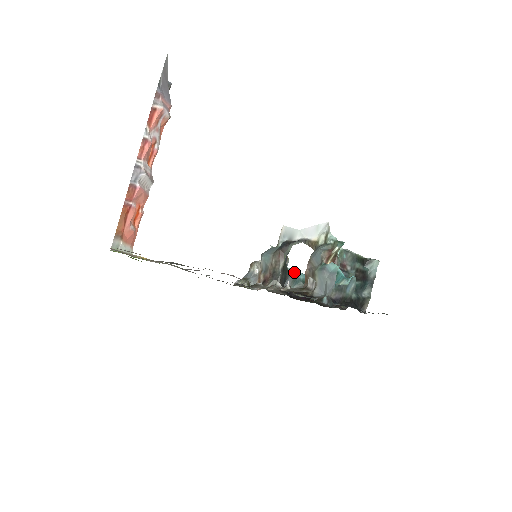
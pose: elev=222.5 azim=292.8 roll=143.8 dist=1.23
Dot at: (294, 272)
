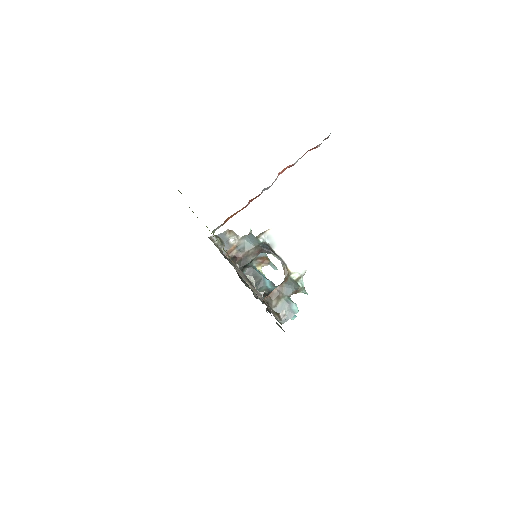
Dot at: occluded
